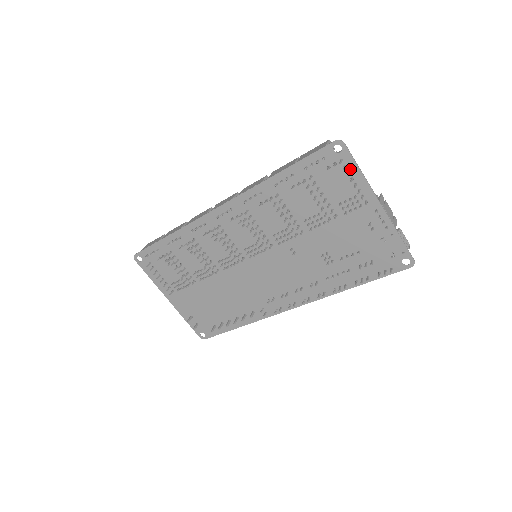
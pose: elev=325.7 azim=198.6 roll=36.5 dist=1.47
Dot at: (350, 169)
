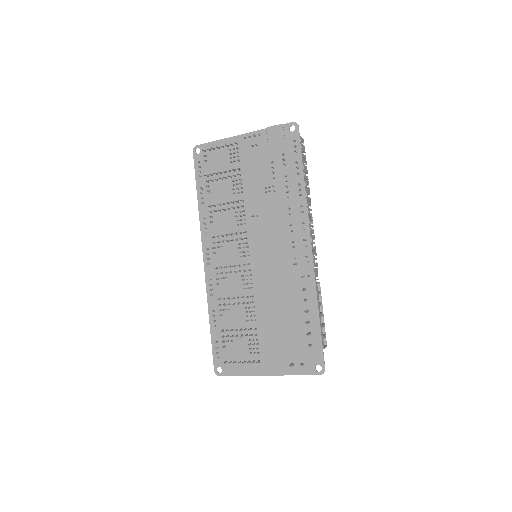
Dot at: (212, 148)
